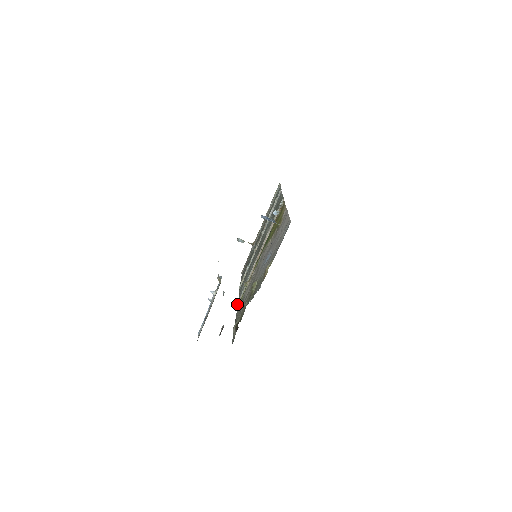
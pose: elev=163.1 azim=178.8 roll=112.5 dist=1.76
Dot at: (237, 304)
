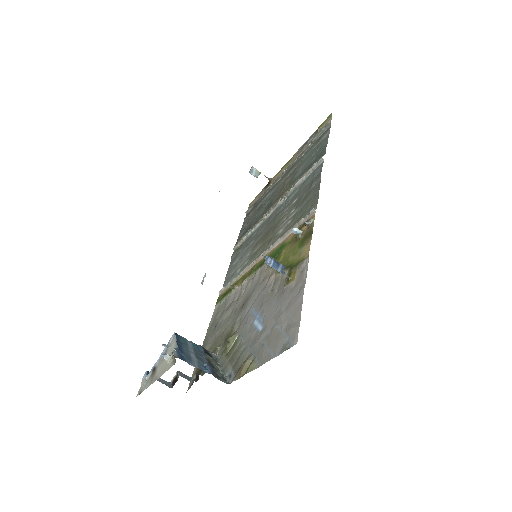
Dot at: (219, 292)
